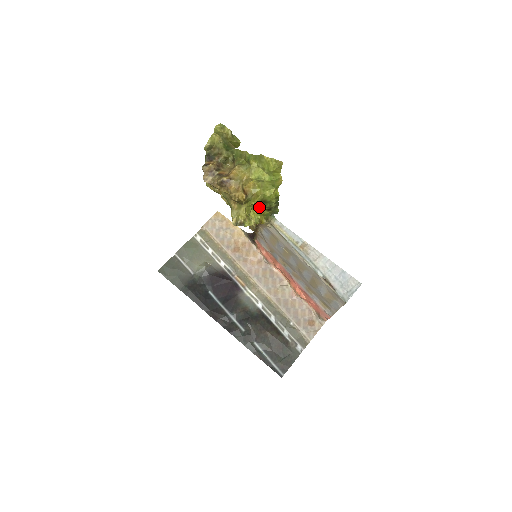
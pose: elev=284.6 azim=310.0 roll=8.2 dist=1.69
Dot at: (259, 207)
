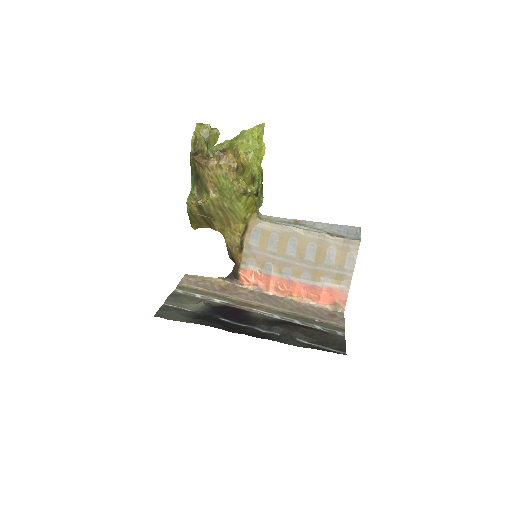
Dot at: occluded
